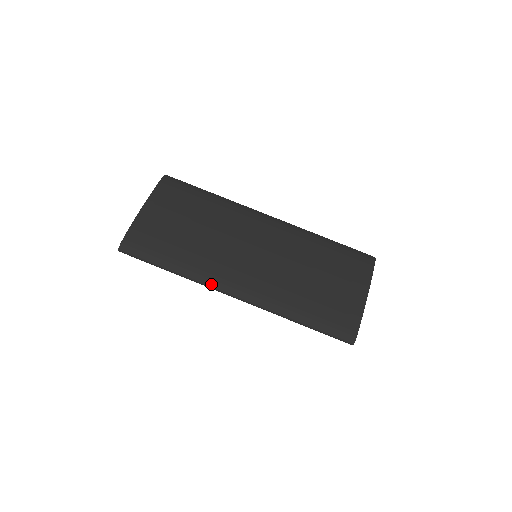
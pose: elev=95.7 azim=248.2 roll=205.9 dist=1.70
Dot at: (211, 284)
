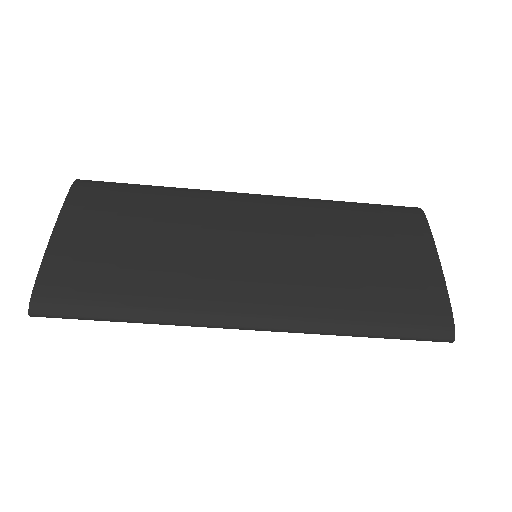
Dot at: (204, 320)
